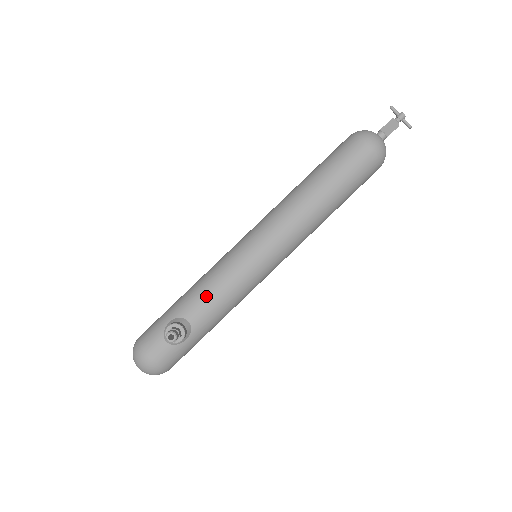
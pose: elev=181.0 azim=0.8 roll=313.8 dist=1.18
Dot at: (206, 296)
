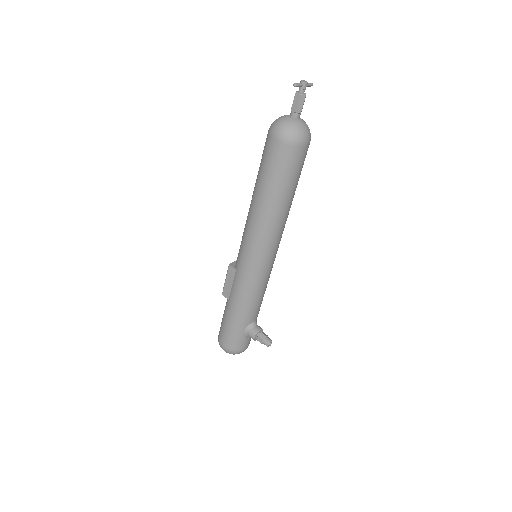
Dot at: (256, 306)
